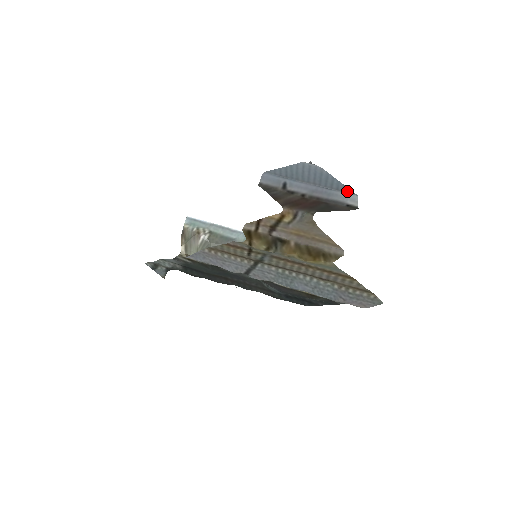
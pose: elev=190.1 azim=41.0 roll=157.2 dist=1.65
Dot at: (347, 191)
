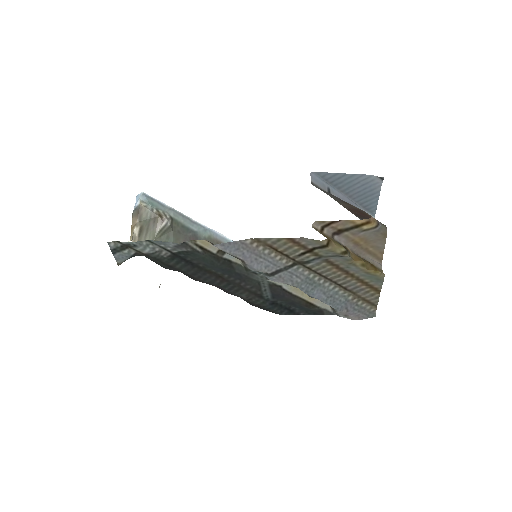
Dot at: (371, 211)
